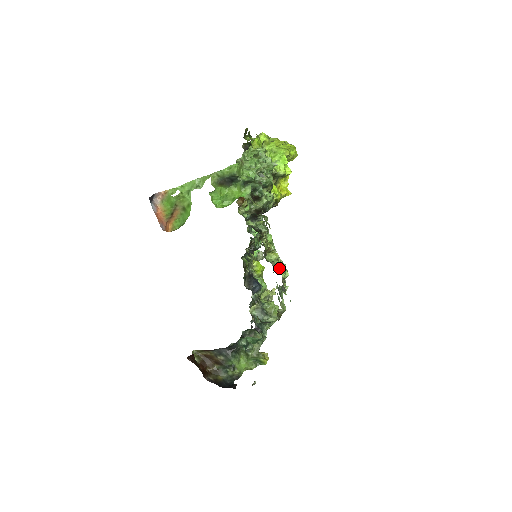
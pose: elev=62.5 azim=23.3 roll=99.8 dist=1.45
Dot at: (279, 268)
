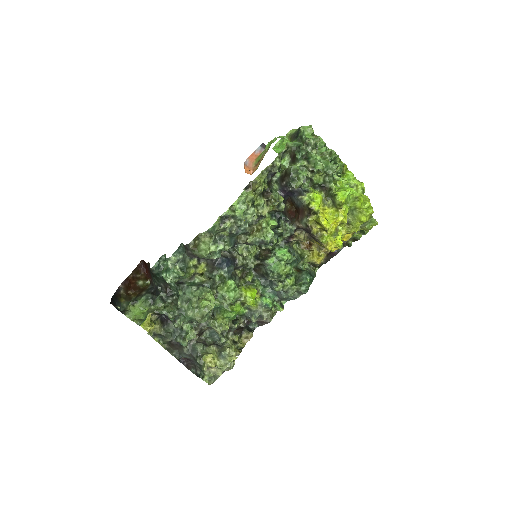
Dot at: (240, 197)
